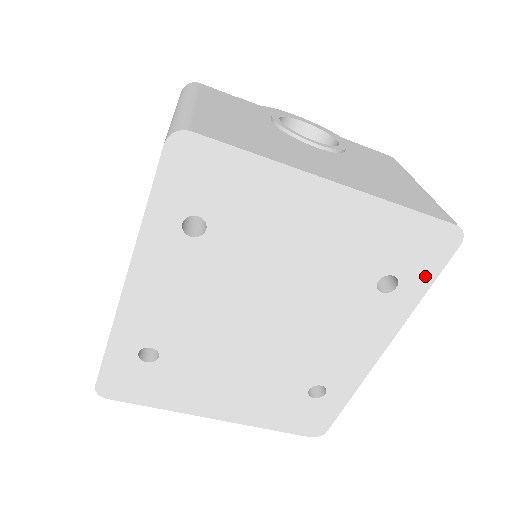
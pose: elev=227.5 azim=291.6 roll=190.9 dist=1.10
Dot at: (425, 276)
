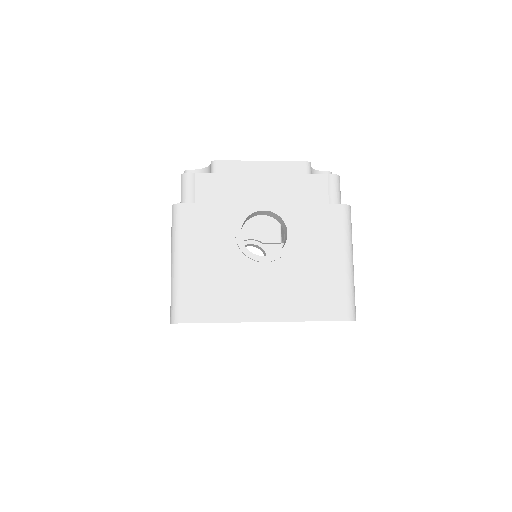
Dot at: occluded
